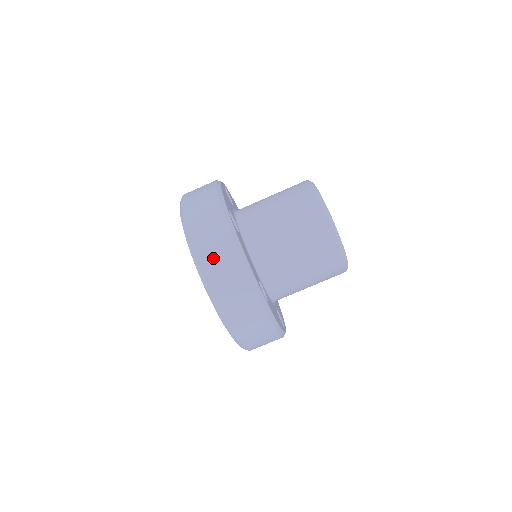
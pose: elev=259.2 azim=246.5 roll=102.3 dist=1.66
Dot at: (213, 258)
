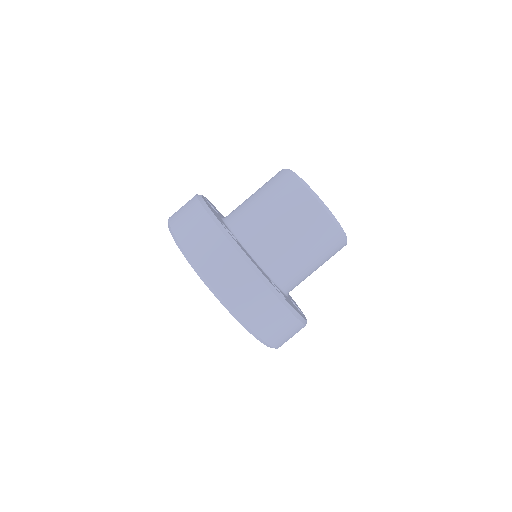
Dot at: (180, 213)
